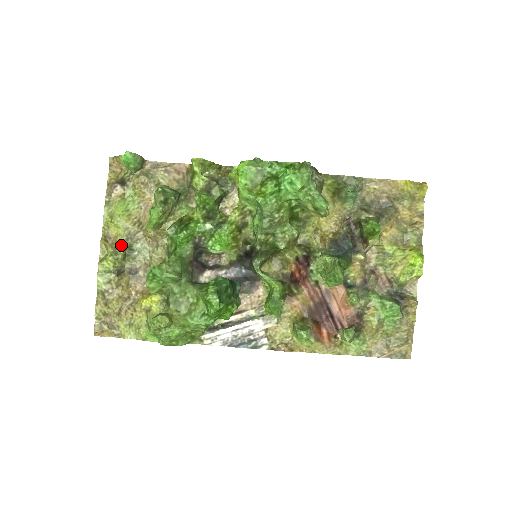
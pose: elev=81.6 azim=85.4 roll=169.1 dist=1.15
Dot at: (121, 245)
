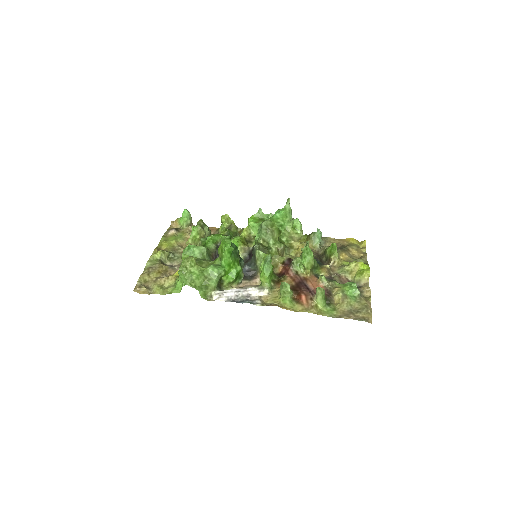
Dot at: (168, 251)
